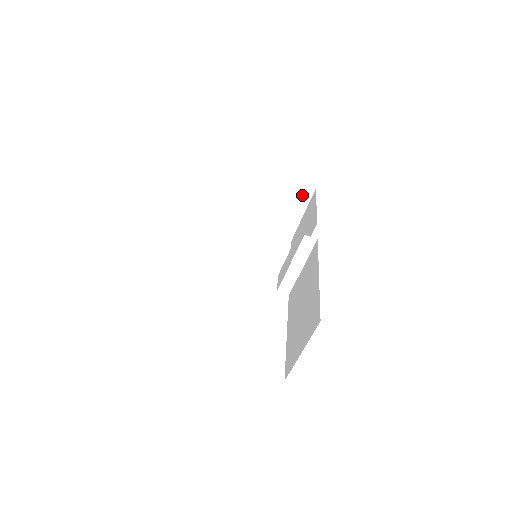
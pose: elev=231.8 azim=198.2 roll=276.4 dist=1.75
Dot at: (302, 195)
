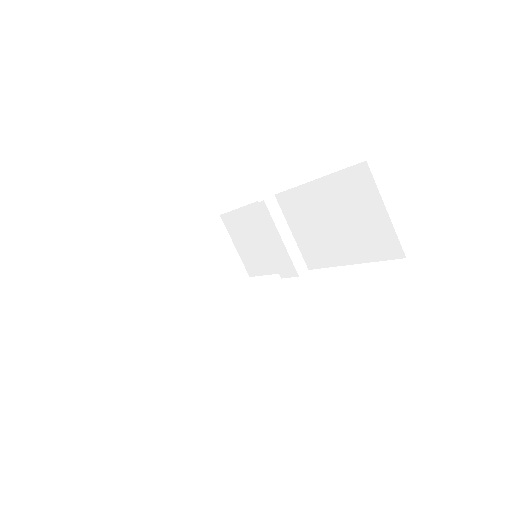
Dot at: (217, 231)
